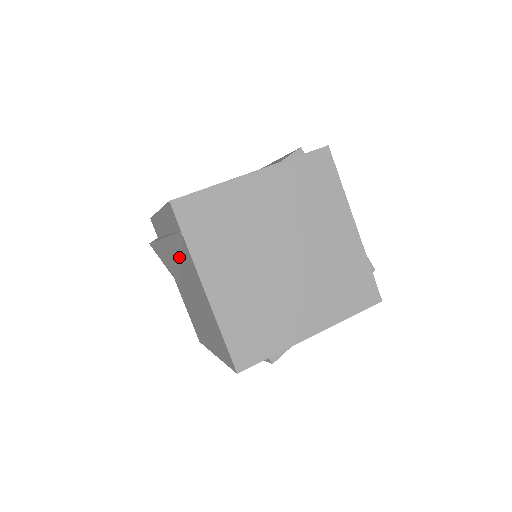
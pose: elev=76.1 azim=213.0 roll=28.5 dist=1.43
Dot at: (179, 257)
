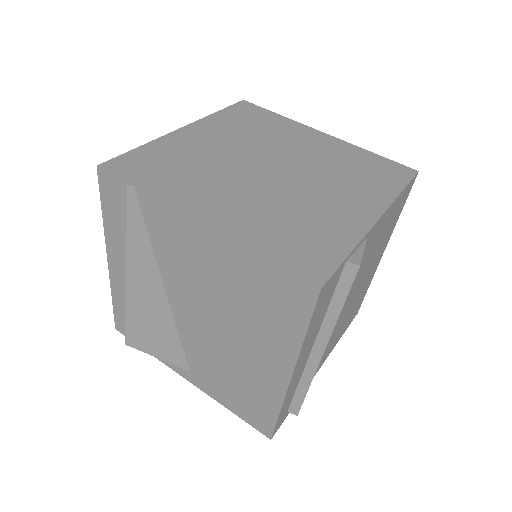
Dot at: (156, 271)
